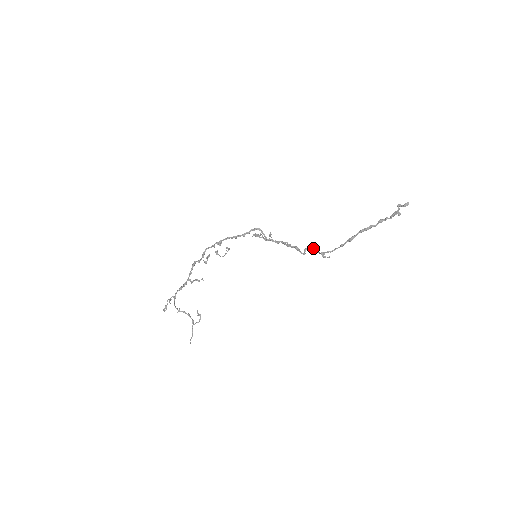
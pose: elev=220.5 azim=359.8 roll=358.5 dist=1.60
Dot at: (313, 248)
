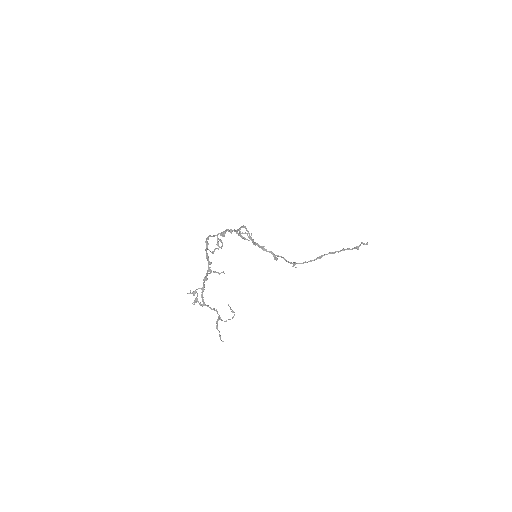
Dot at: occluded
